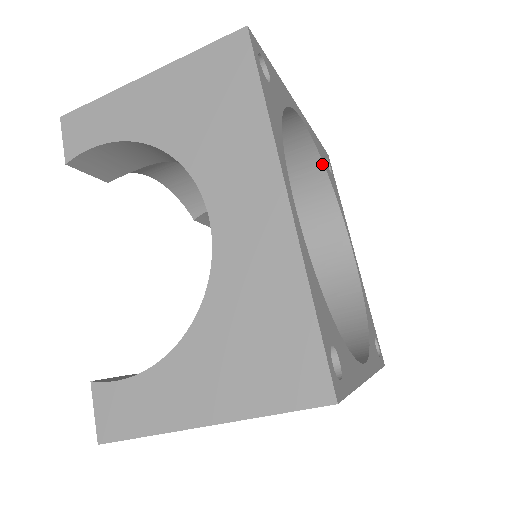
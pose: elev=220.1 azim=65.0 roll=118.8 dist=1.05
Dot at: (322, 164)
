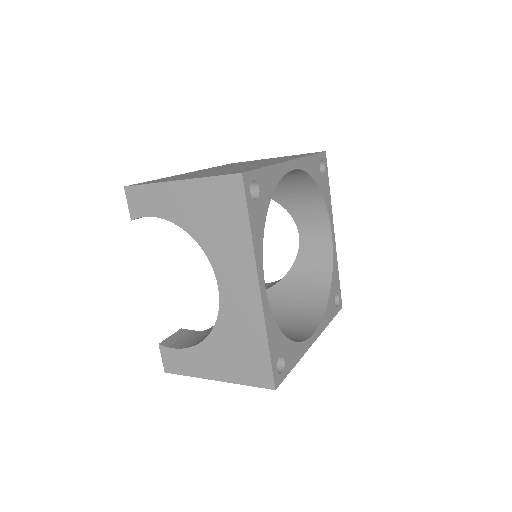
Dot at: (313, 179)
